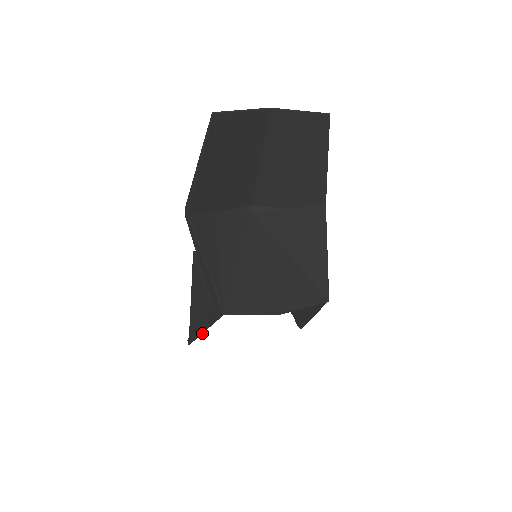
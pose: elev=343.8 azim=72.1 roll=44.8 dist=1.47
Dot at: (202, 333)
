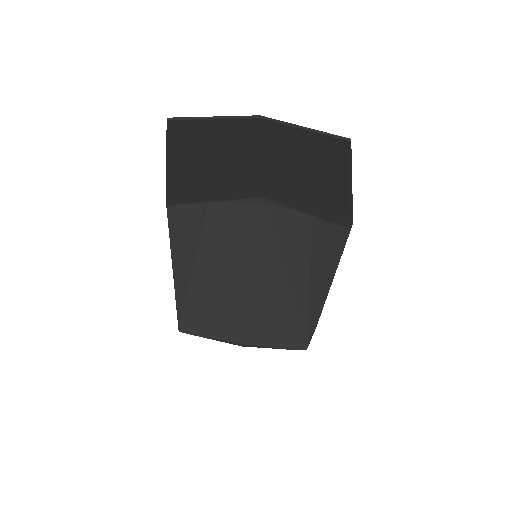
Dot at: occluded
